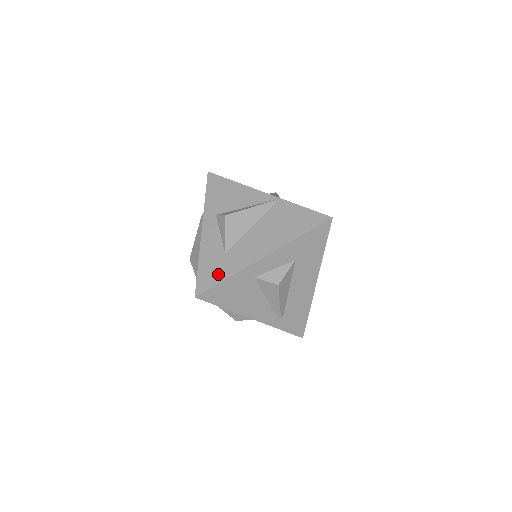
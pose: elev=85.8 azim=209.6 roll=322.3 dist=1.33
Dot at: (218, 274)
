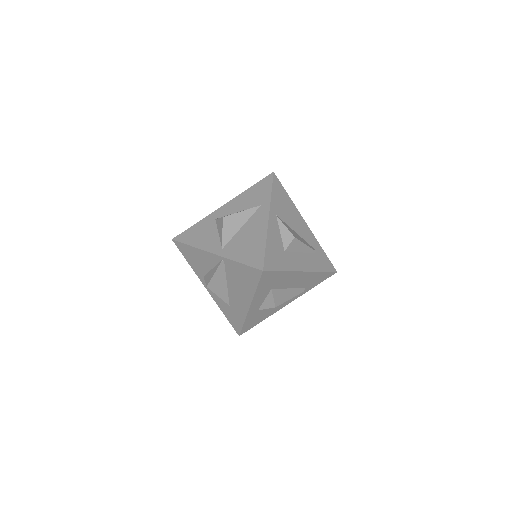
Dot at: (237, 321)
